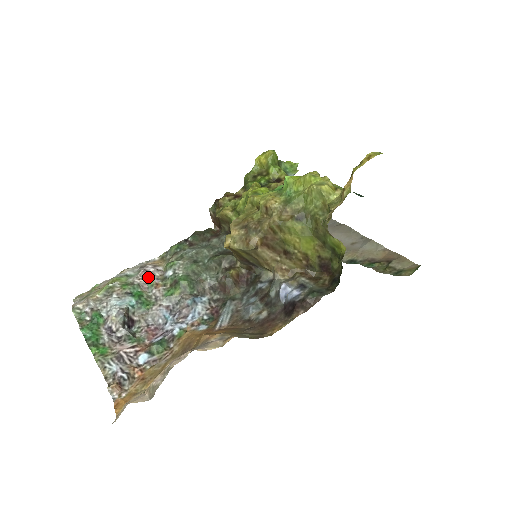
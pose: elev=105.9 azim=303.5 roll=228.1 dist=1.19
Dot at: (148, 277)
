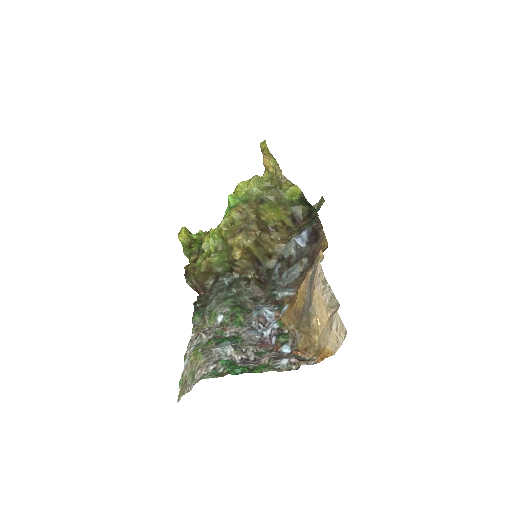
Dot at: (211, 332)
